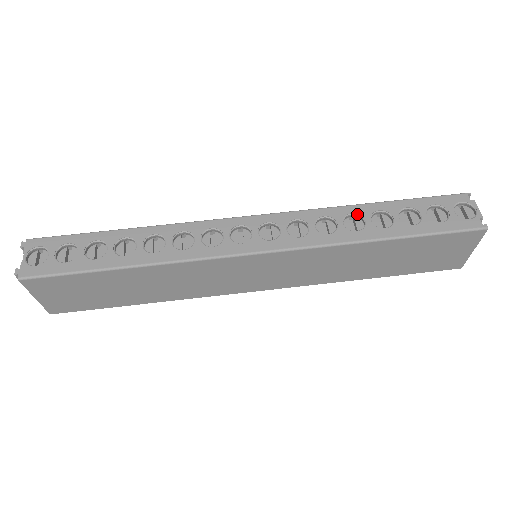
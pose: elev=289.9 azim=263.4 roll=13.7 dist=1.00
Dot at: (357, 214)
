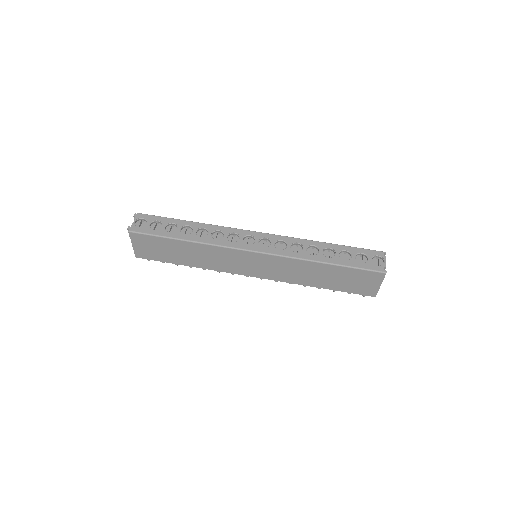
Dot at: (316, 246)
